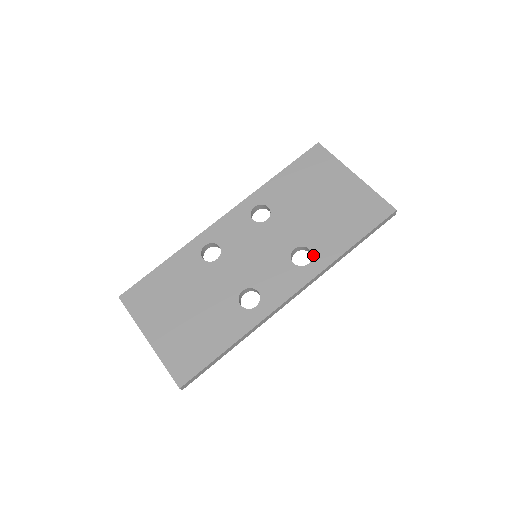
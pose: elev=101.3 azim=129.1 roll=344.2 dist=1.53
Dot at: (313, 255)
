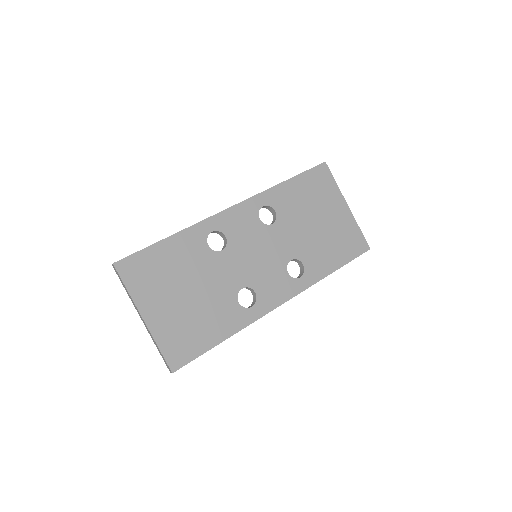
Dot at: (305, 270)
